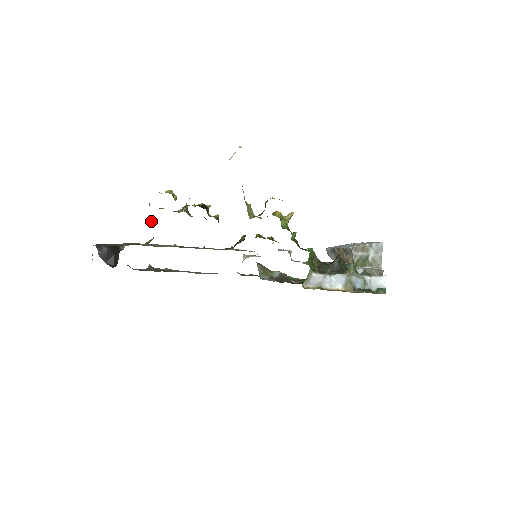
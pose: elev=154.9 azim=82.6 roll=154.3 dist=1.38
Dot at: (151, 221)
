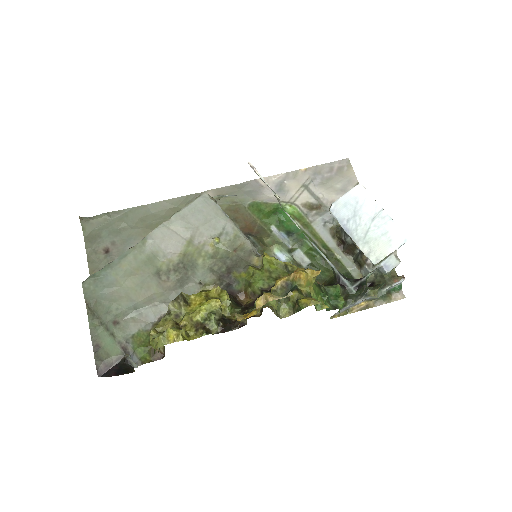
Dot at: occluded
